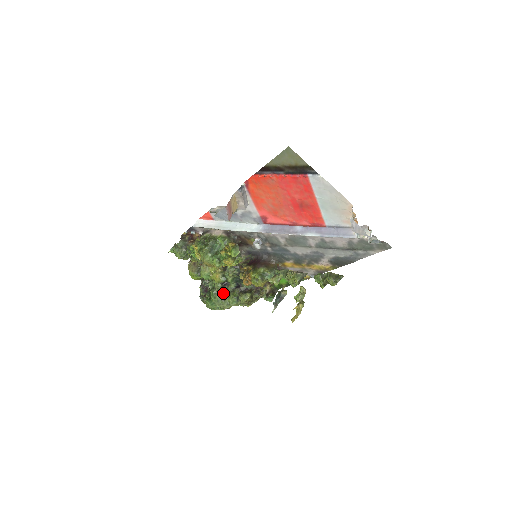
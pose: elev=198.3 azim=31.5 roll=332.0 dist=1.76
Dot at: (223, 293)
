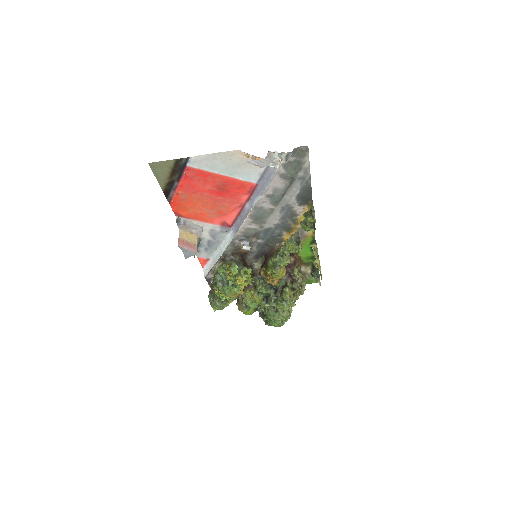
Dot at: (271, 306)
